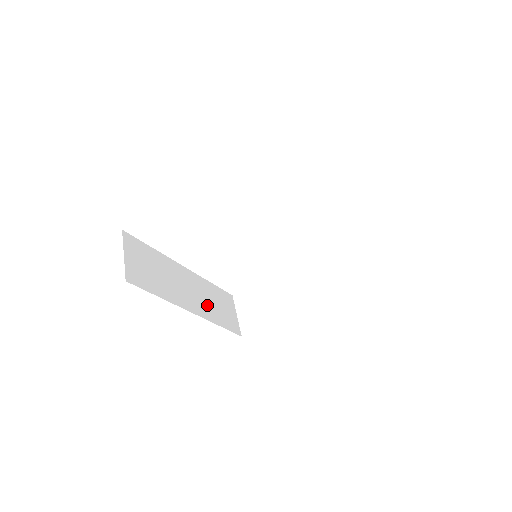
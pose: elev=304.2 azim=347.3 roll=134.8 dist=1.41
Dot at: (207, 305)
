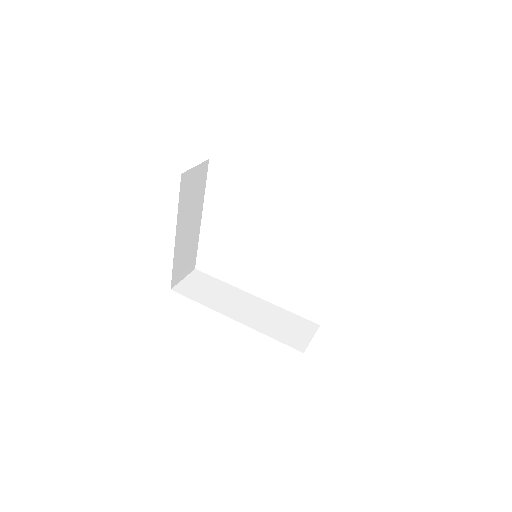
Dot at: (263, 321)
